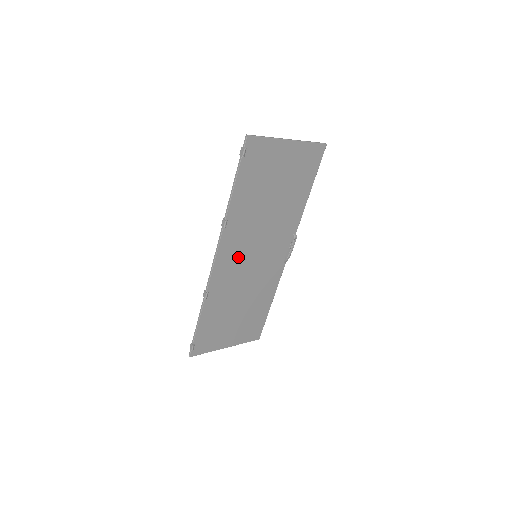
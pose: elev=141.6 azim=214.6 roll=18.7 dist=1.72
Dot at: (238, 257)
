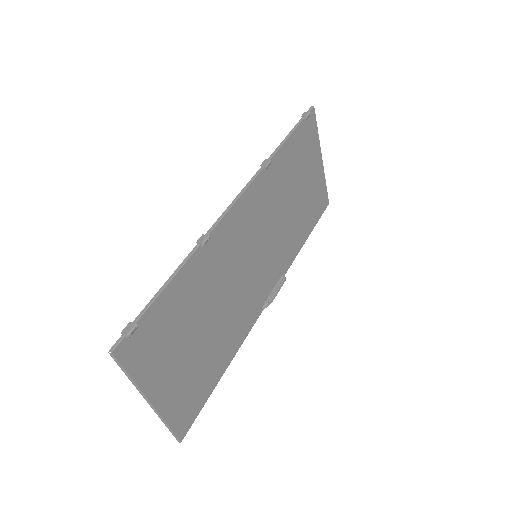
Dot at: (249, 230)
